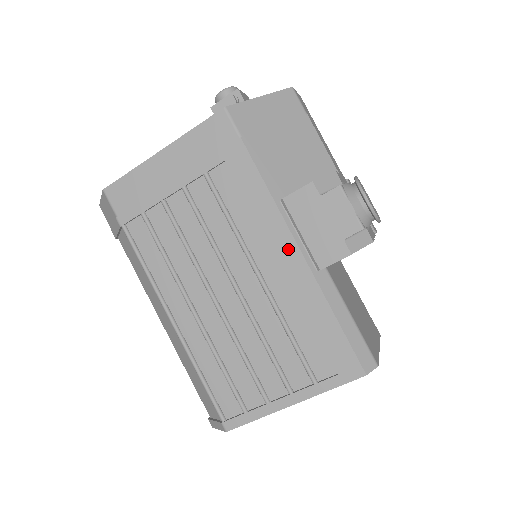
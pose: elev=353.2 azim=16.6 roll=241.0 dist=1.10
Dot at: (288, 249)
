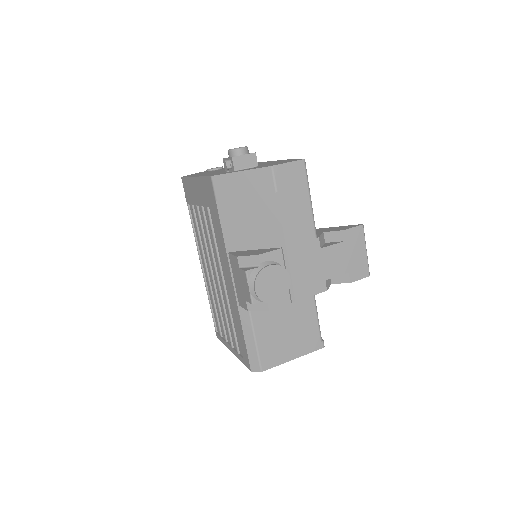
Dot at: (230, 281)
